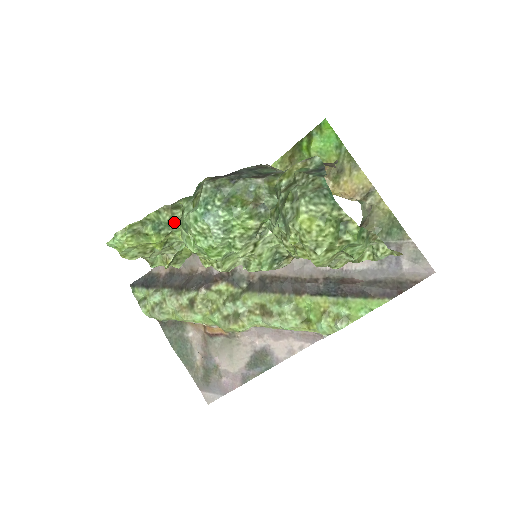
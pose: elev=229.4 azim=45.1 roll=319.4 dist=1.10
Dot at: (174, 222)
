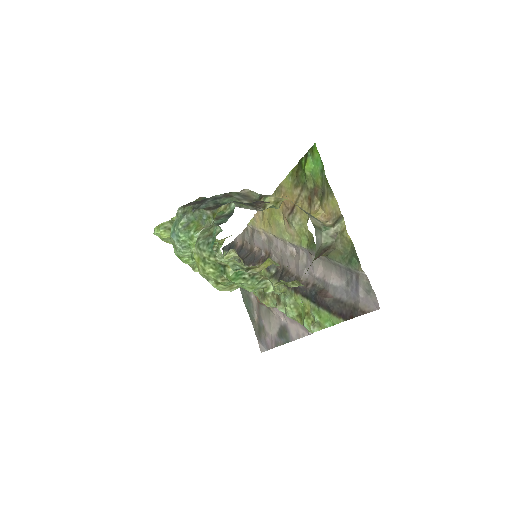
Dot at: occluded
